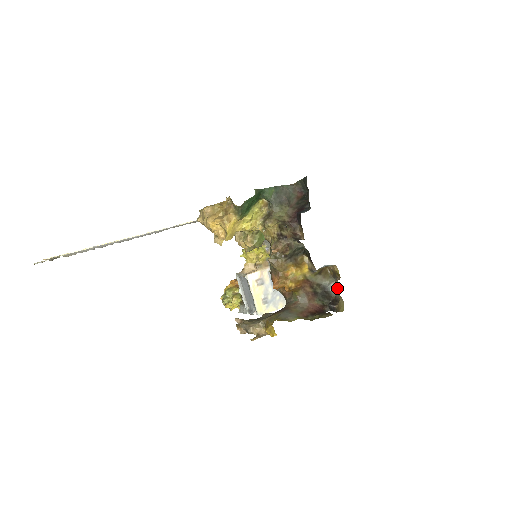
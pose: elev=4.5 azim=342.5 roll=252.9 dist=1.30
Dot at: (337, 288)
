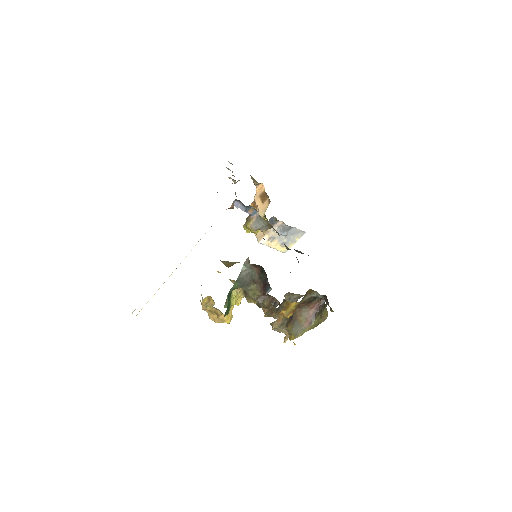
Dot at: occluded
